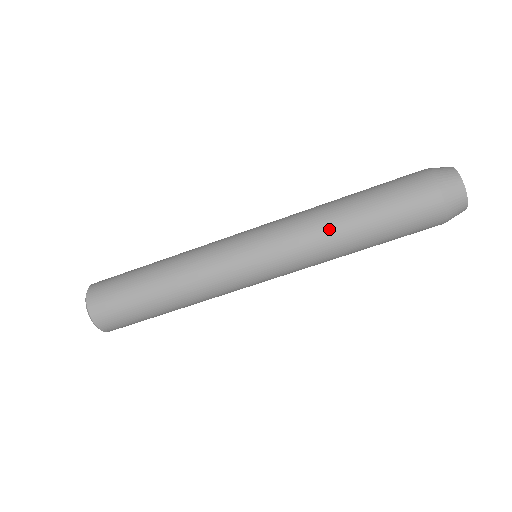
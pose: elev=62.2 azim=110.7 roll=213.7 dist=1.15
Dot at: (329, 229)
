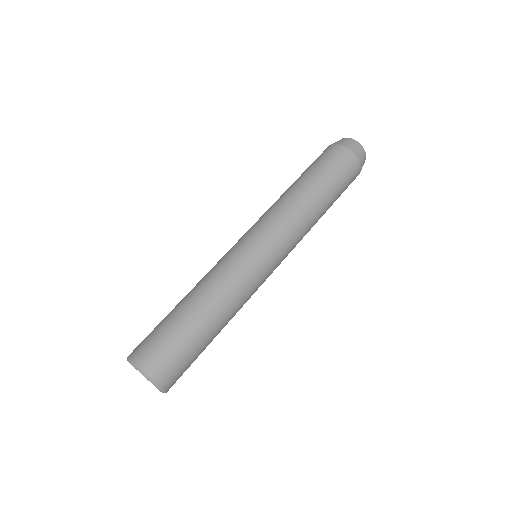
Dot at: (283, 195)
